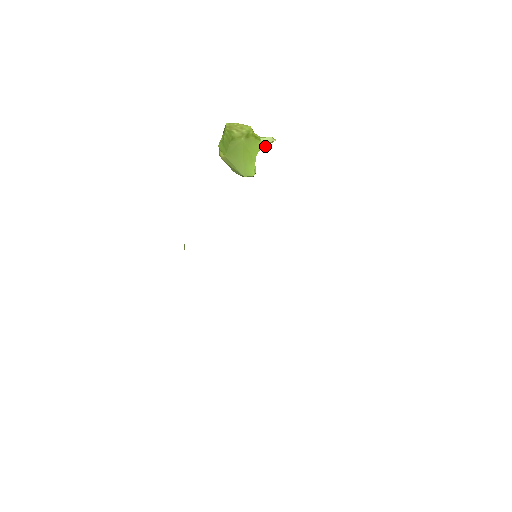
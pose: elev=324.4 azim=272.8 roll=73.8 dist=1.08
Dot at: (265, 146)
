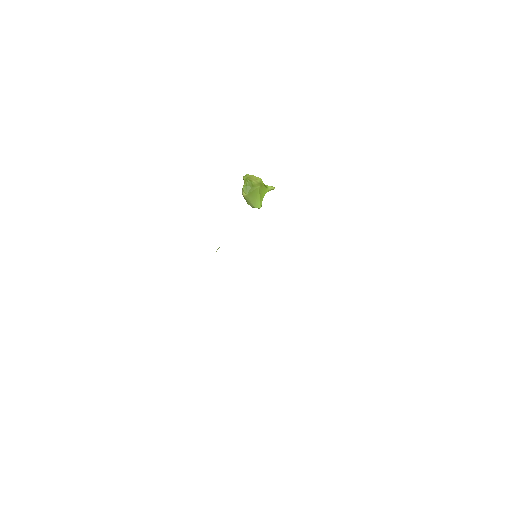
Dot at: occluded
